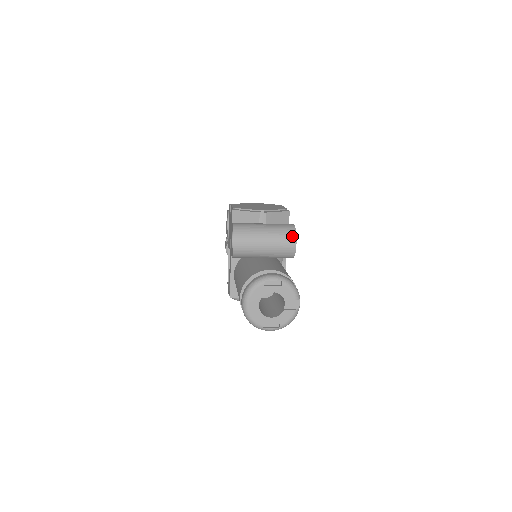
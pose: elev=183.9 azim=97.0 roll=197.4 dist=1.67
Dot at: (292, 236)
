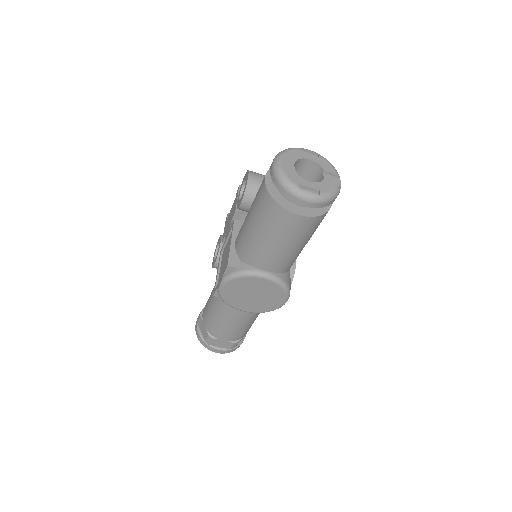
Dot at: occluded
